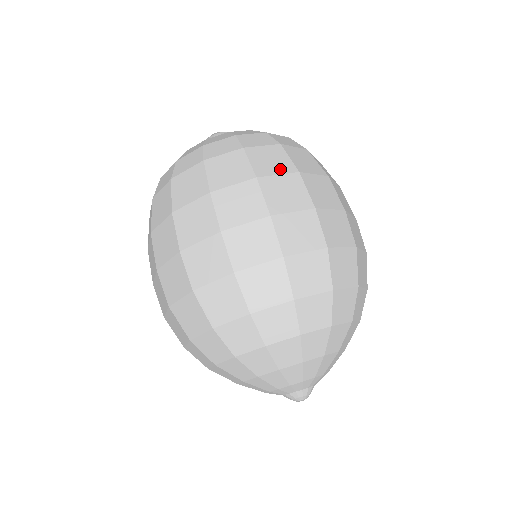
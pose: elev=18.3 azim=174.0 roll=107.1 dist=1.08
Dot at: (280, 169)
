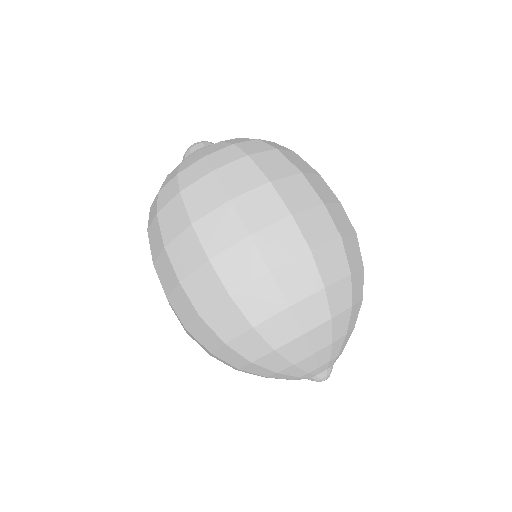
Dot at: occluded
